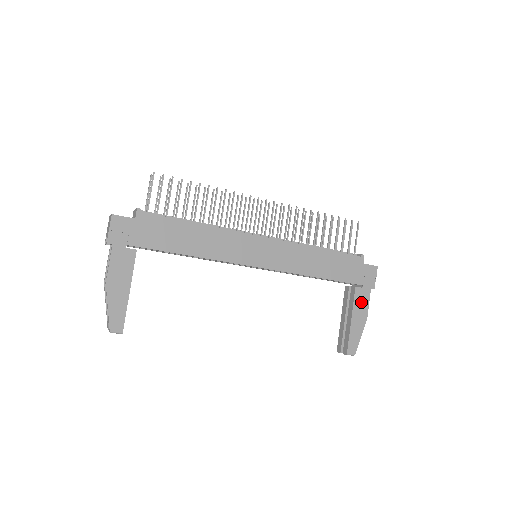
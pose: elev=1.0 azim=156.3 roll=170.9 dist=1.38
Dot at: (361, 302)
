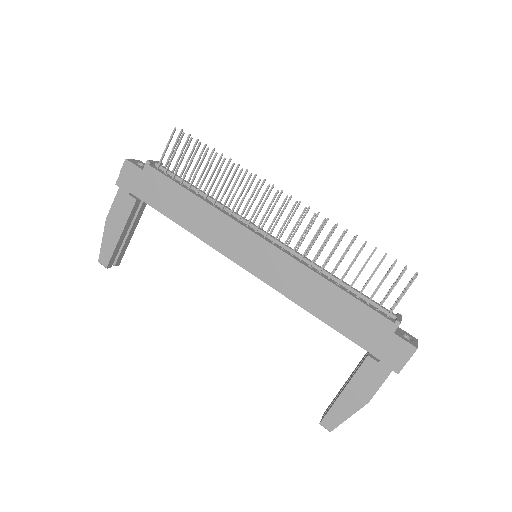
Dot at: (368, 378)
